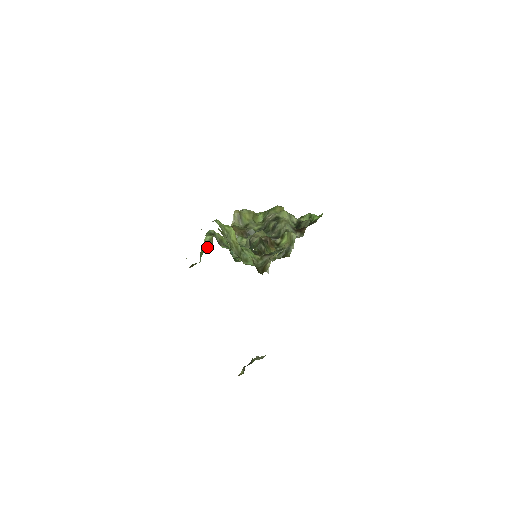
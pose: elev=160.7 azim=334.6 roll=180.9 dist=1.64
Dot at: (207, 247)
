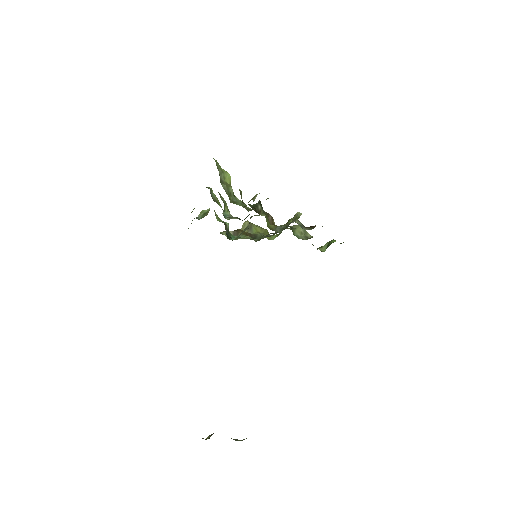
Dot at: (201, 218)
